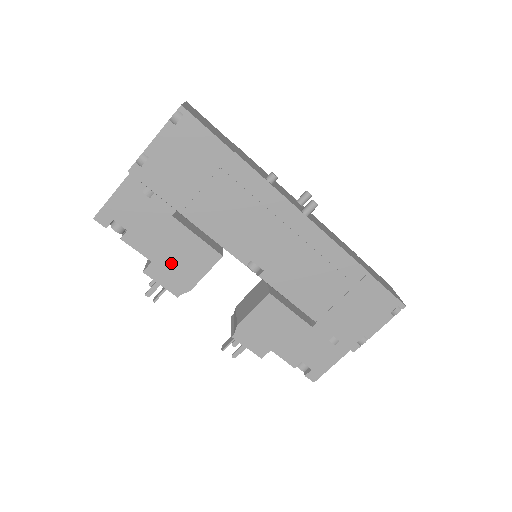
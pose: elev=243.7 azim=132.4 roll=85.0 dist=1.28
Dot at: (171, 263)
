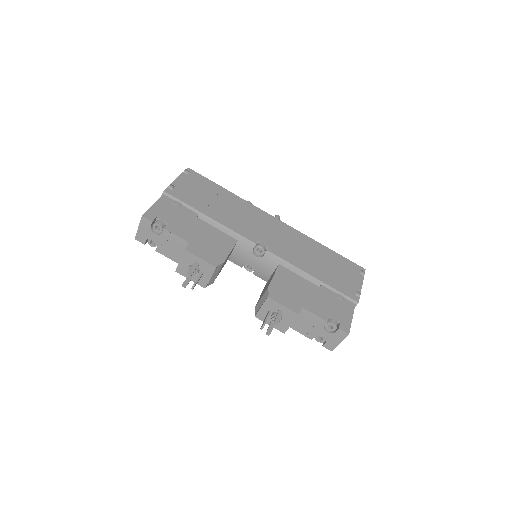
Dot at: (204, 244)
